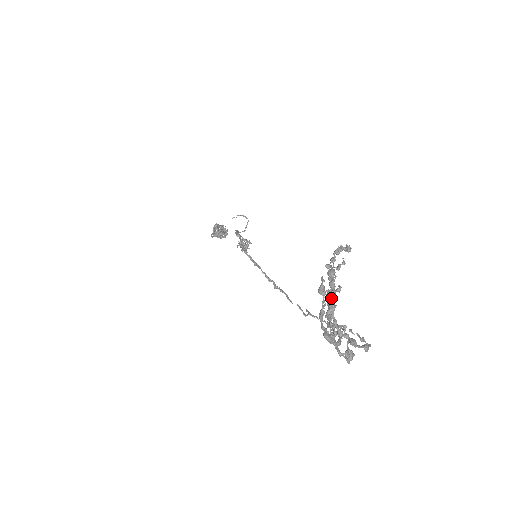
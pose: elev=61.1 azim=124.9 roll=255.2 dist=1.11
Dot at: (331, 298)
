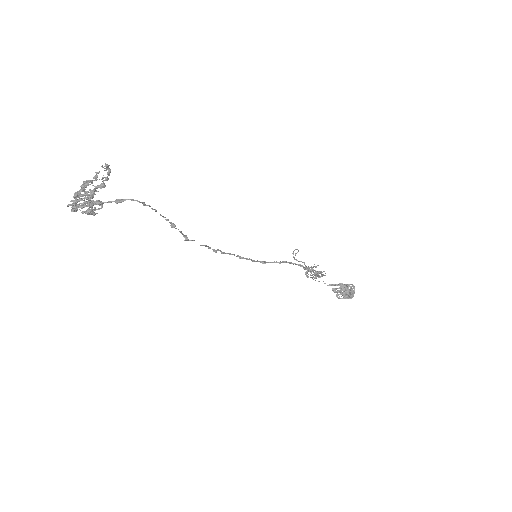
Dot at: (80, 192)
